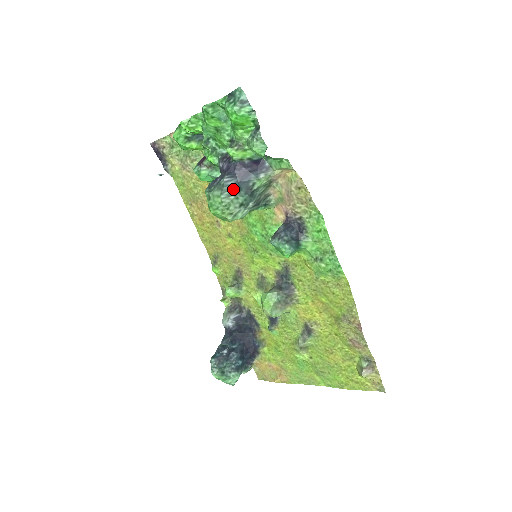
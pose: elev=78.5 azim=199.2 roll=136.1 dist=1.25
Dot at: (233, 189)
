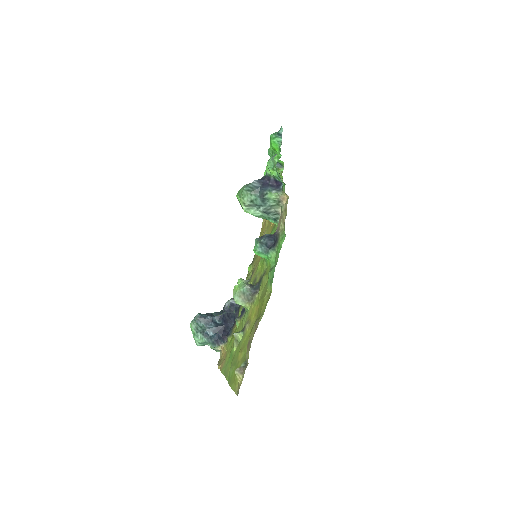
Dot at: (253, 189)
